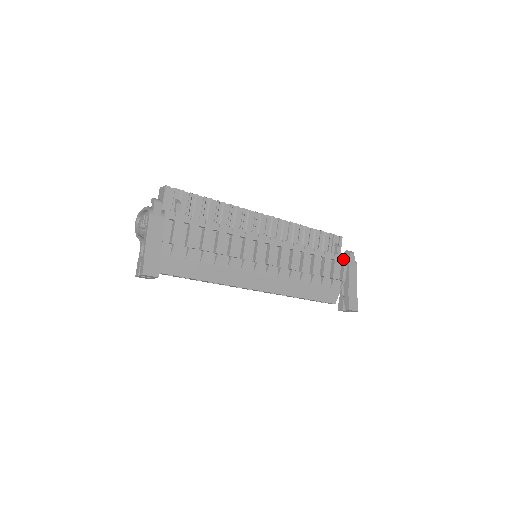
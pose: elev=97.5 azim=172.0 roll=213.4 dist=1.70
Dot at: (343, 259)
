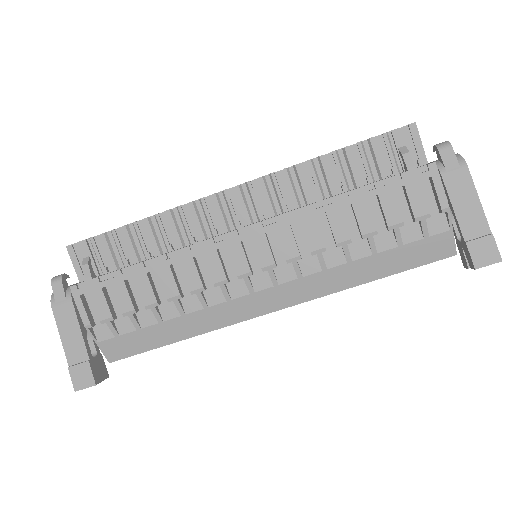
Dot at: (425, 173)
